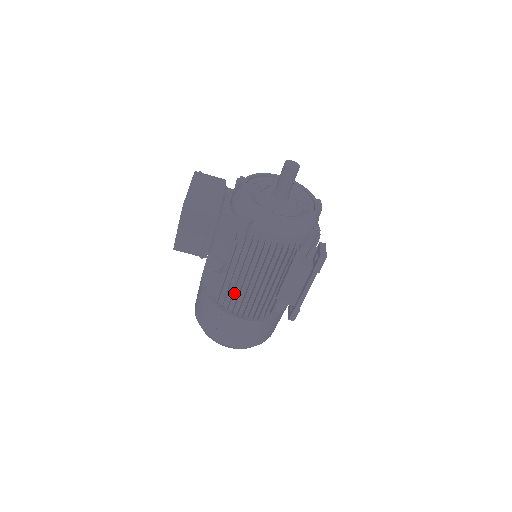
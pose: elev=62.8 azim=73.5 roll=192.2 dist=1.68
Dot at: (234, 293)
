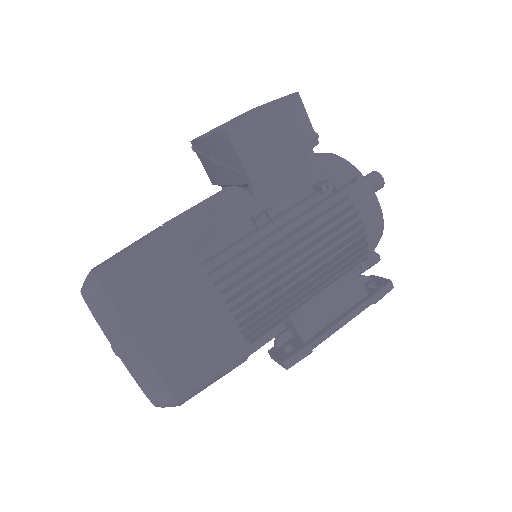
Dot at: (247, 263)
